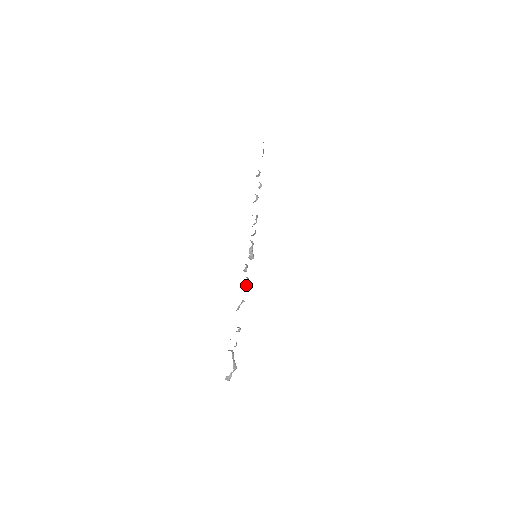
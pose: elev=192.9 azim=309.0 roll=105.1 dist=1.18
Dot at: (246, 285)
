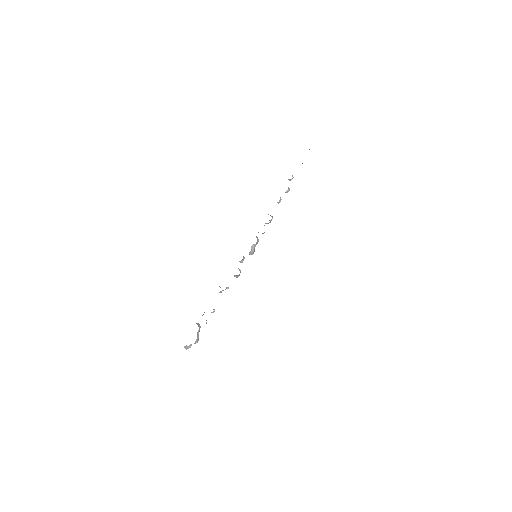
Dot at: (236, 276)
